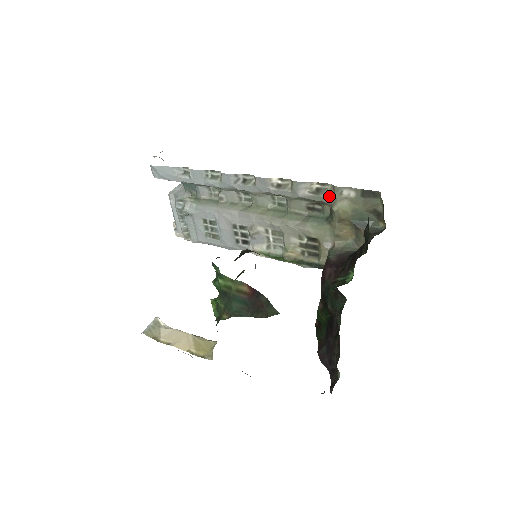
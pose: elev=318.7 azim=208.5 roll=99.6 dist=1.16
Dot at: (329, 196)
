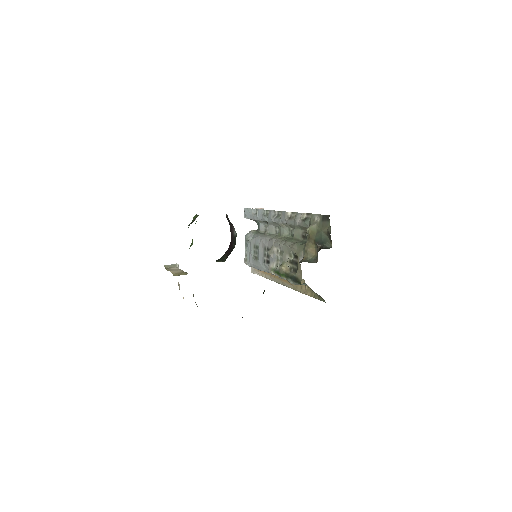
Dot at: (309, 222)
